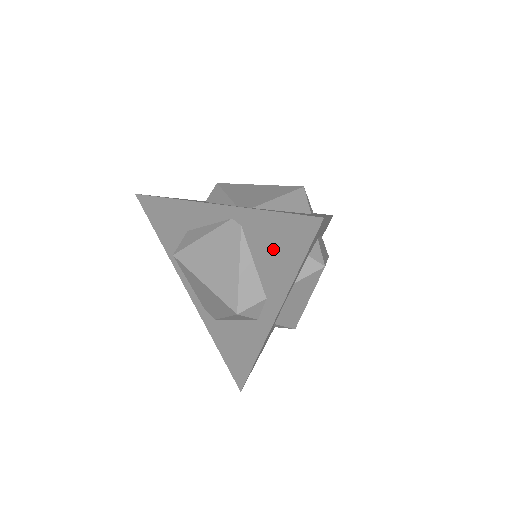
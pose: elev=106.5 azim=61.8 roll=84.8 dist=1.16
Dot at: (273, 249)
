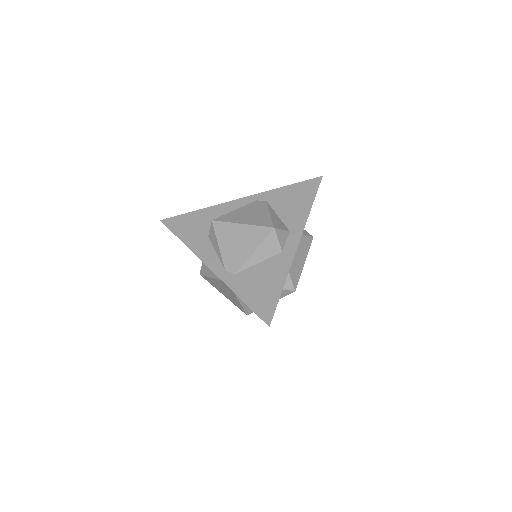
Dot at: occluded
